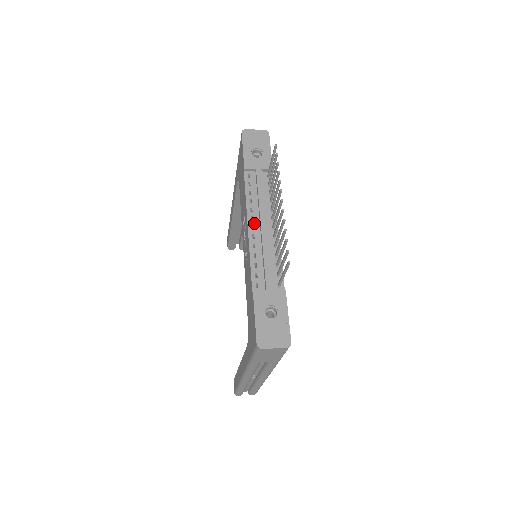
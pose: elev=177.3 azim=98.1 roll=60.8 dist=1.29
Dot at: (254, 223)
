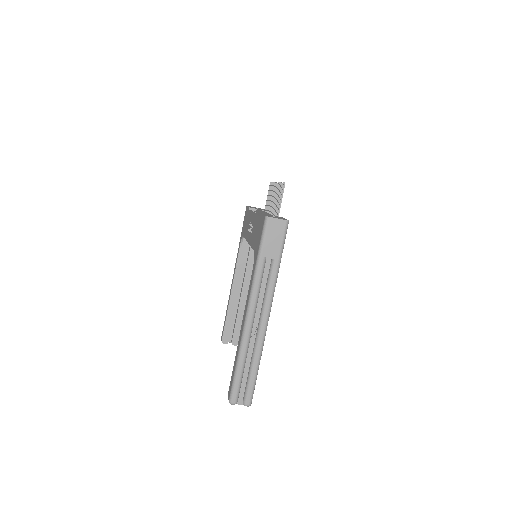
Dot at: (258, 213)
